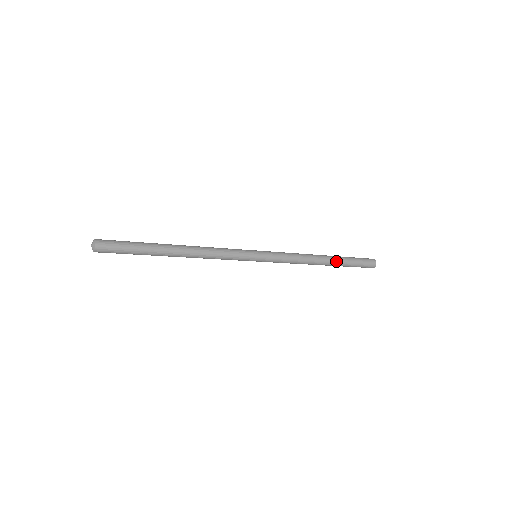
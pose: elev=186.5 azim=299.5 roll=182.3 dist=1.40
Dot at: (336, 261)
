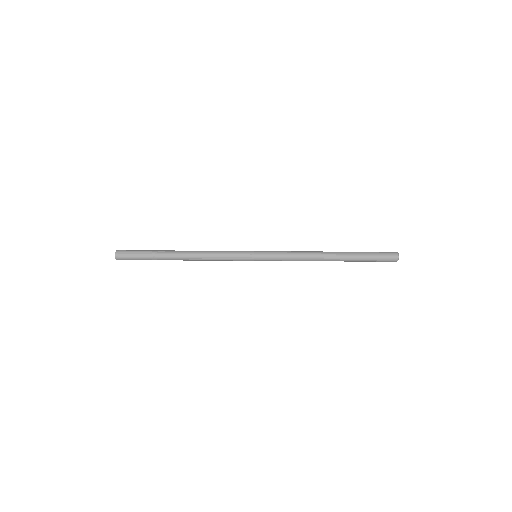
Dot at: (344, 253)
